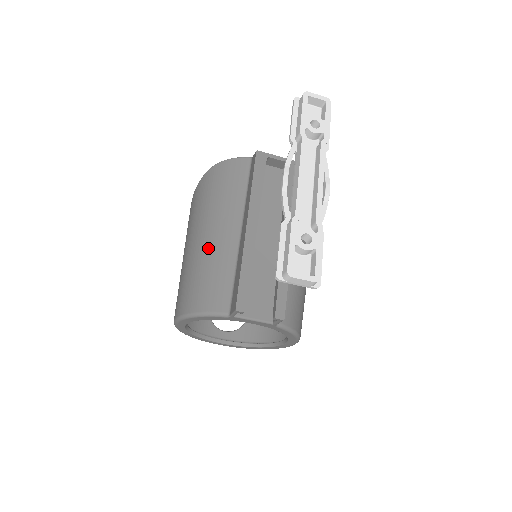
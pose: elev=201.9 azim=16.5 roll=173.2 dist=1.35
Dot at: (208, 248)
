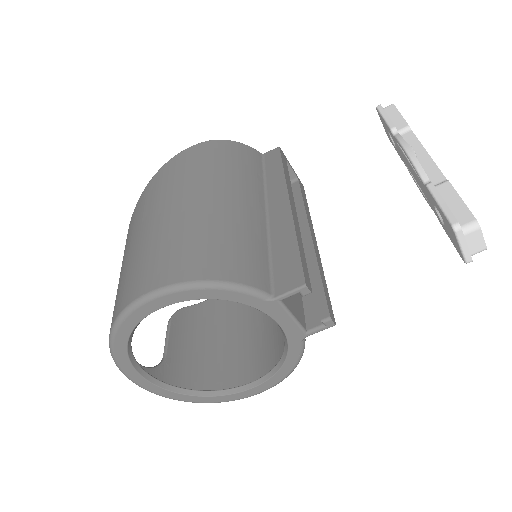
Dot at: (227, 212)
